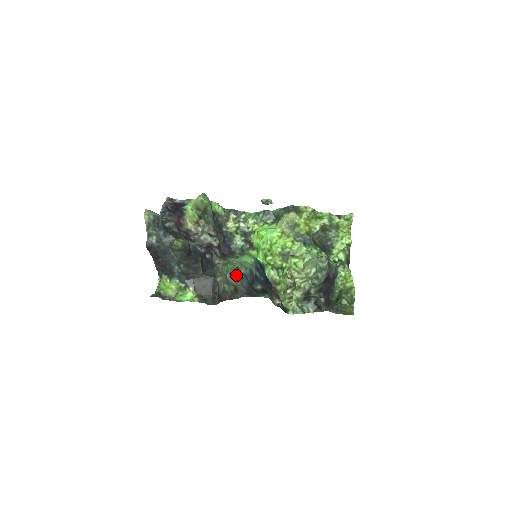
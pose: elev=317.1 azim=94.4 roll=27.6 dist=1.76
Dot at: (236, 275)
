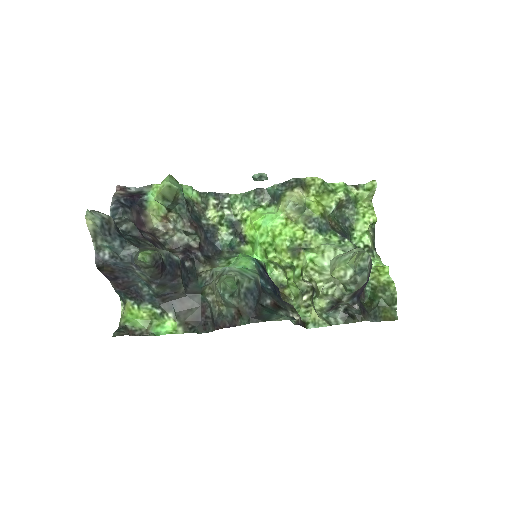
Dot at: (237, 293)
